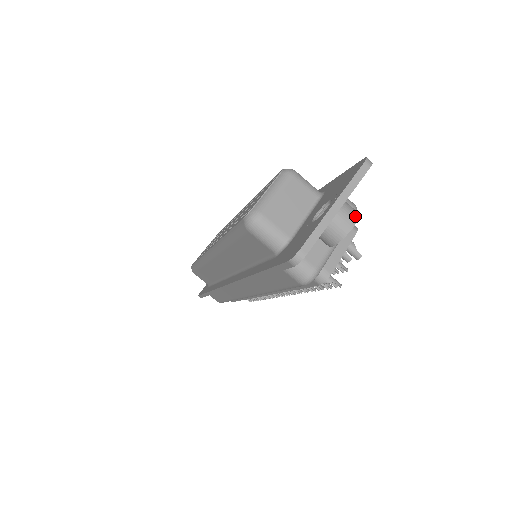
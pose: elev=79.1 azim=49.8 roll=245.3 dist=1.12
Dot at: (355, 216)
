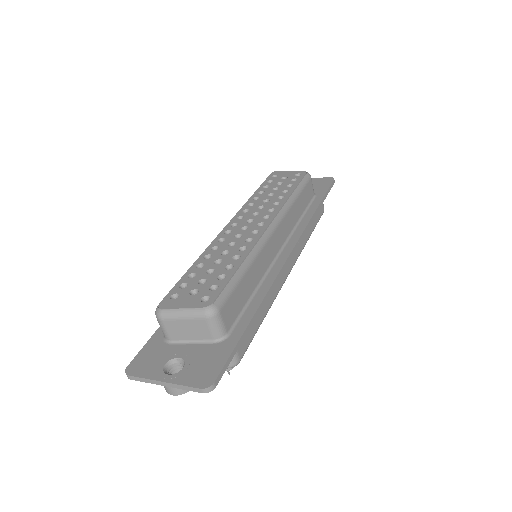
Dot at: (178, 393)
